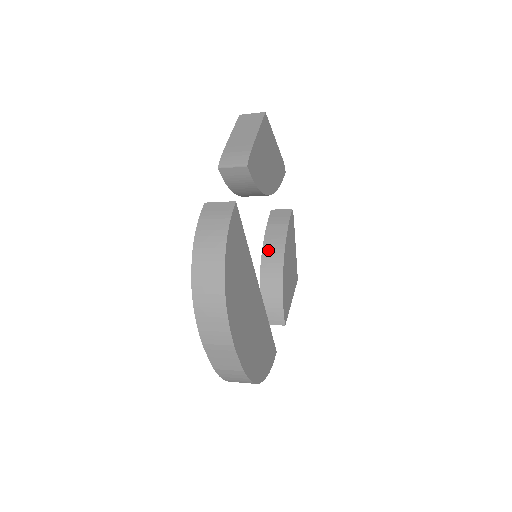
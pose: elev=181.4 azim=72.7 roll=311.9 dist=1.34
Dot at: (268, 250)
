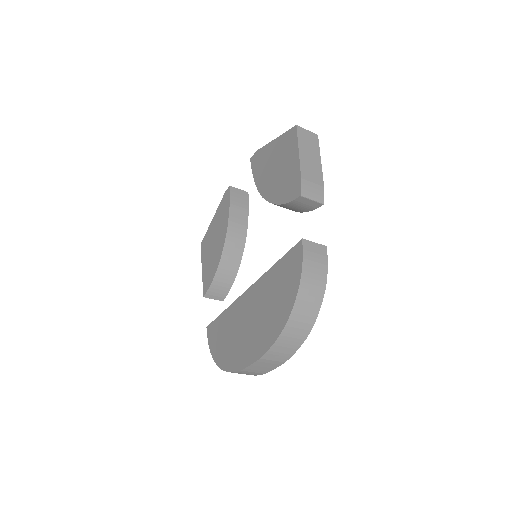
Dot at: (232, 233)
